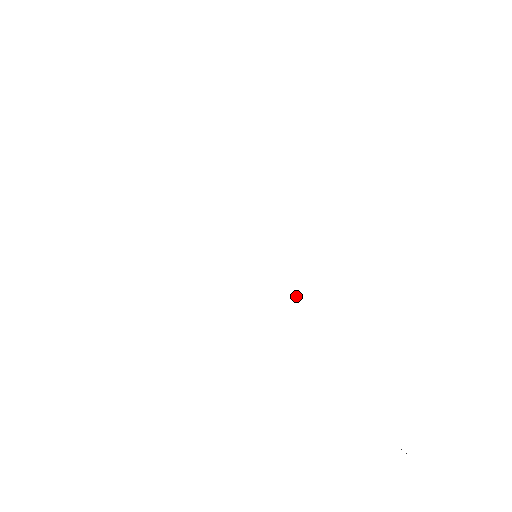
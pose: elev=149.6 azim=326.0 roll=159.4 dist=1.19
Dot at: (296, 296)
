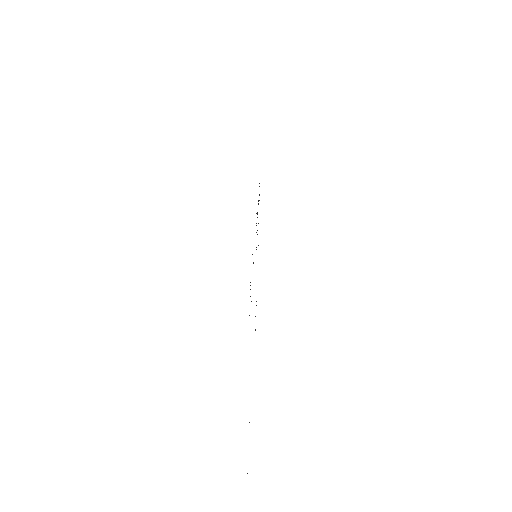
Dot at: occluded
